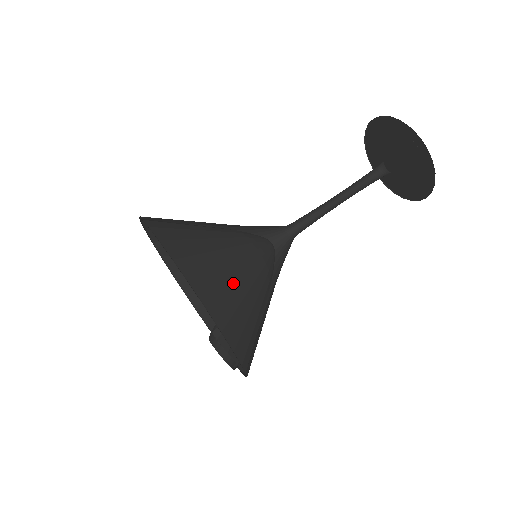
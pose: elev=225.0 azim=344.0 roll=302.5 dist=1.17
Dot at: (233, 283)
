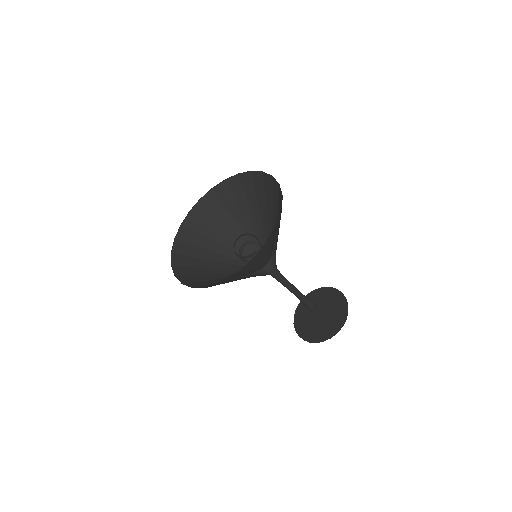
Dot at: occluded
